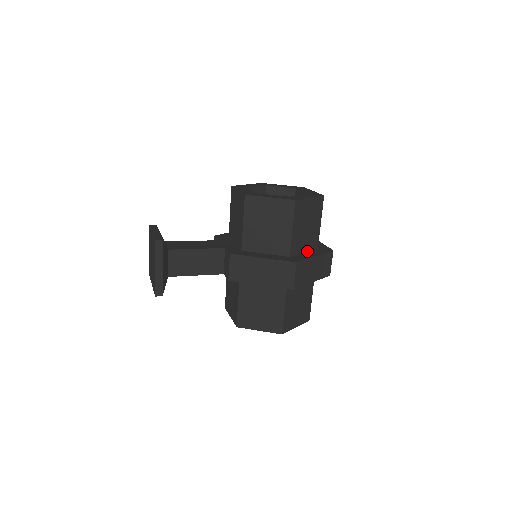
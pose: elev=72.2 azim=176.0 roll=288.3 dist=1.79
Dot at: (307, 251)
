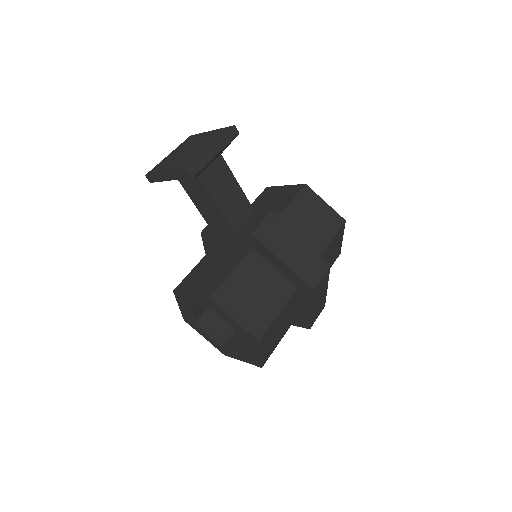
Dot at: occluded
